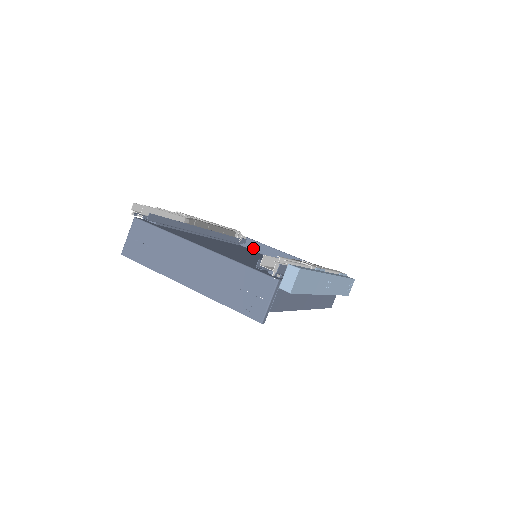
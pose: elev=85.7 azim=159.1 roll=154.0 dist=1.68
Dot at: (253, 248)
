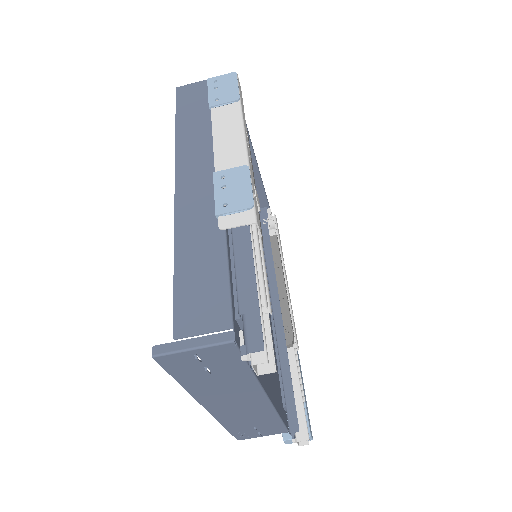
Dot at: occluded
